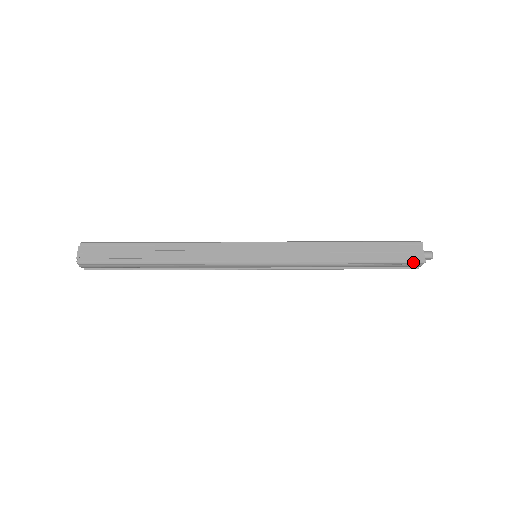
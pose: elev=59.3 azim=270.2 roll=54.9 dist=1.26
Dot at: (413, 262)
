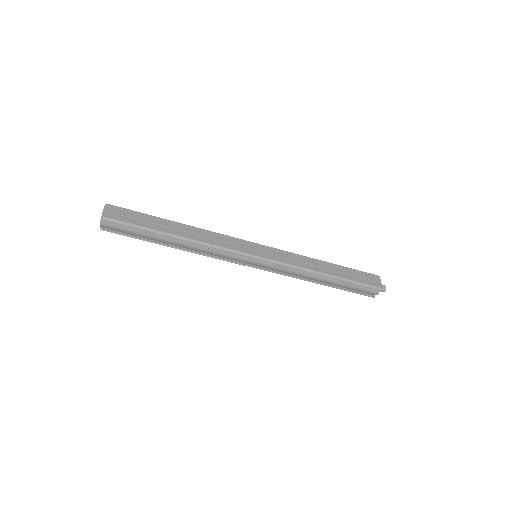
Dot at: (374, 288)
